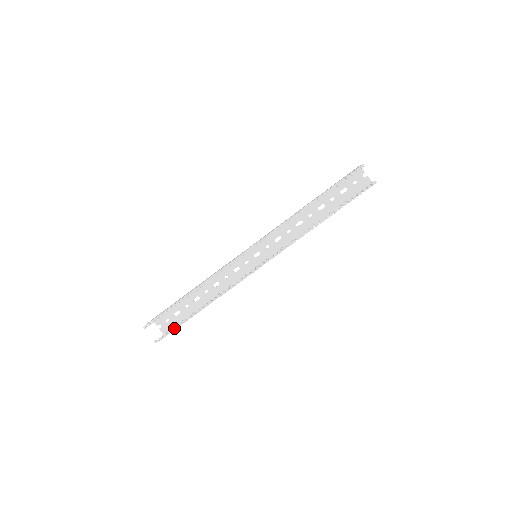
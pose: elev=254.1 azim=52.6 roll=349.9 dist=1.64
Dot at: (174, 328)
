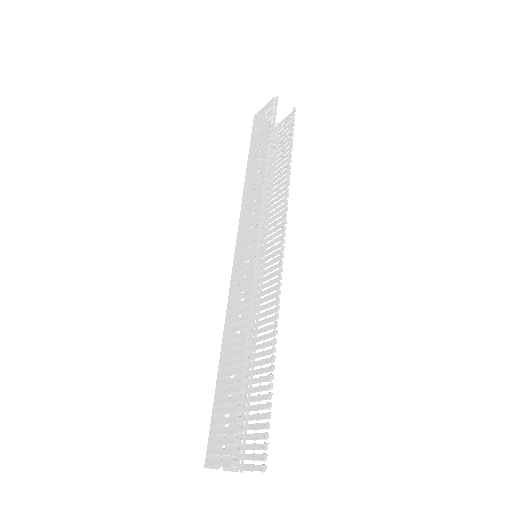
Dot at: (266, 422)
